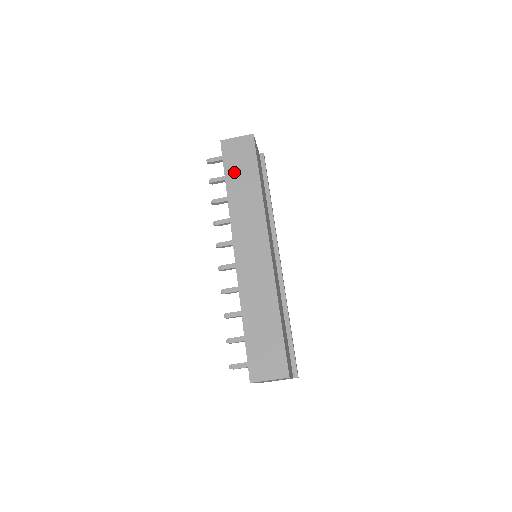
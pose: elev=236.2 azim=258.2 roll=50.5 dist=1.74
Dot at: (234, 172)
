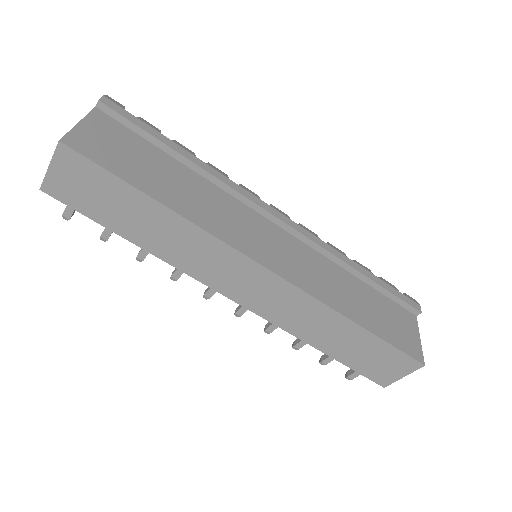
Dot at: (114, 217)
